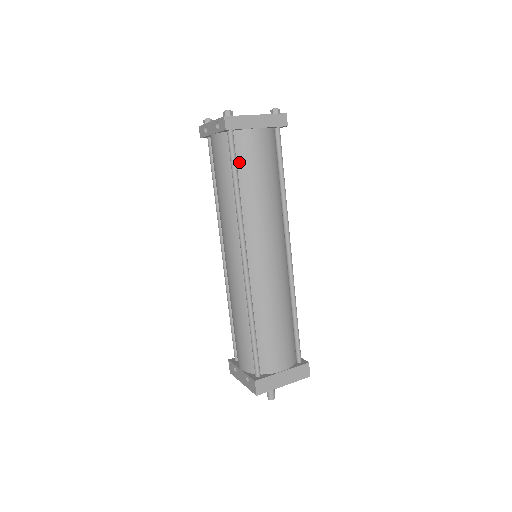
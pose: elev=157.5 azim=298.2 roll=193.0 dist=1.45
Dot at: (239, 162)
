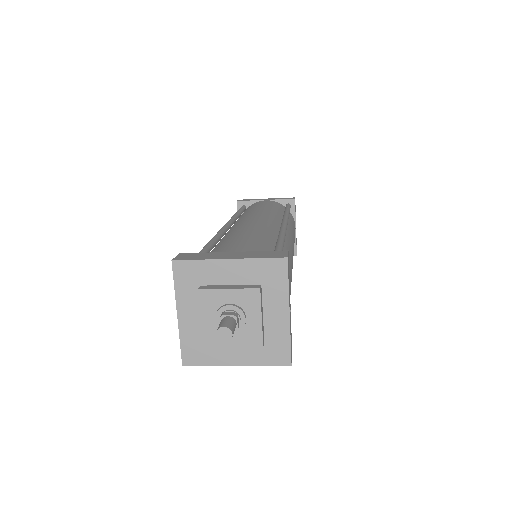
Dot at: occluded
